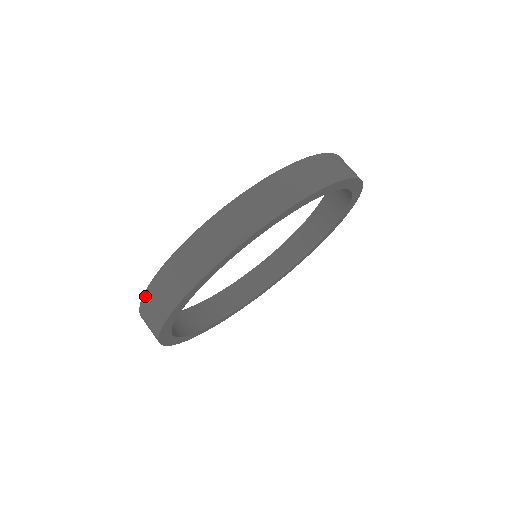
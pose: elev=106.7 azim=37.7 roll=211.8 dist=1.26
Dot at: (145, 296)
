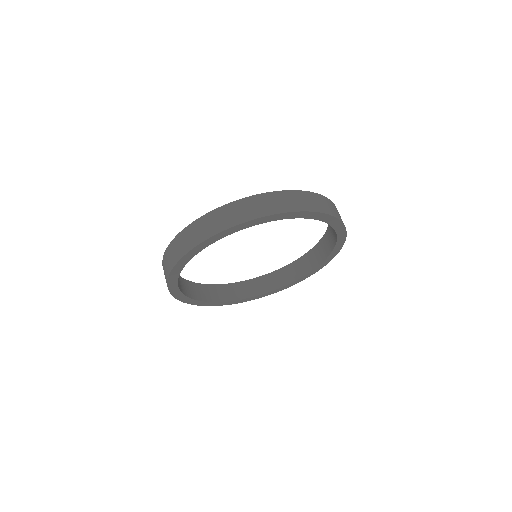
Dot at: (188, 227)
